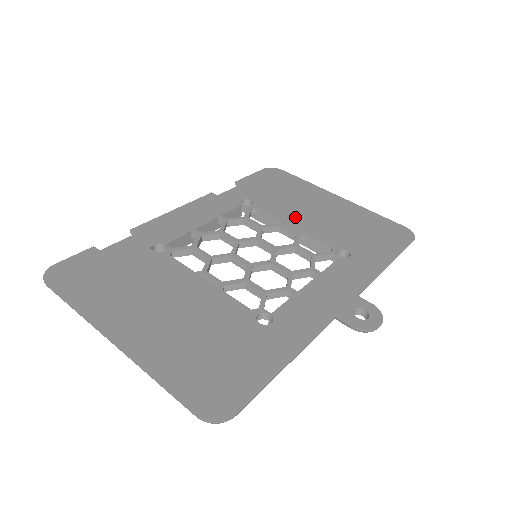
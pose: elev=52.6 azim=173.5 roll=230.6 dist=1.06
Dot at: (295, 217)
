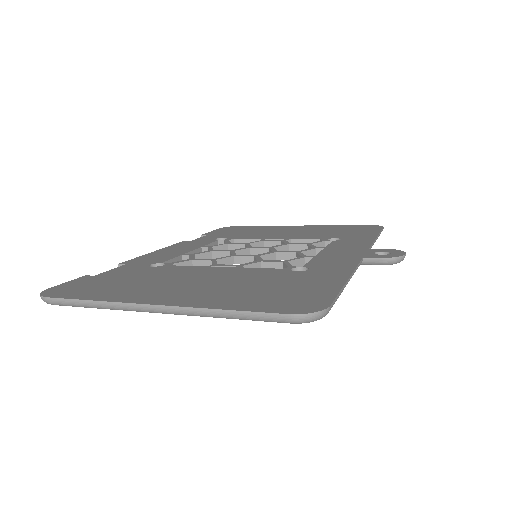
Dot at: (272, 236)
